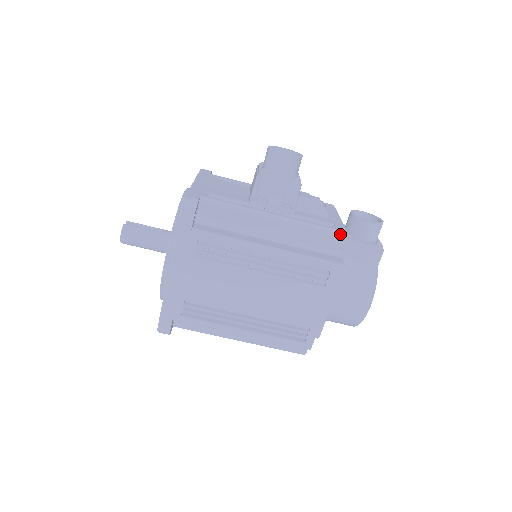
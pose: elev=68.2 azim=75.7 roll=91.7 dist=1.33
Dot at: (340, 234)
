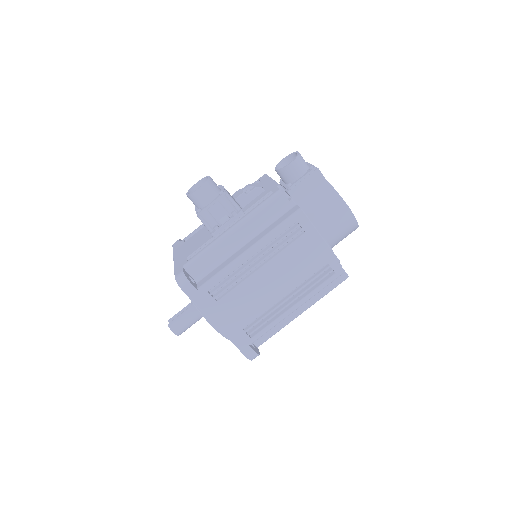
Dot at: (279, 194)
